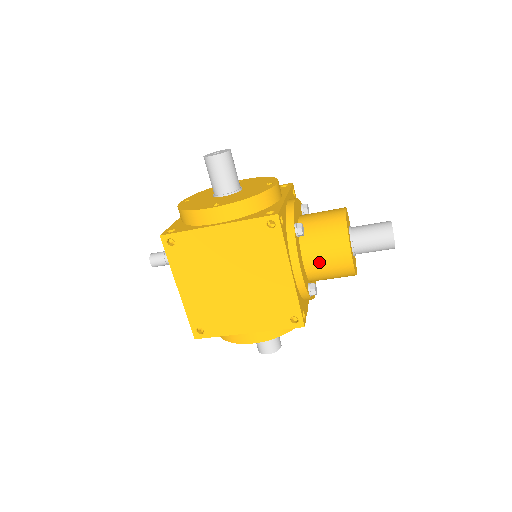
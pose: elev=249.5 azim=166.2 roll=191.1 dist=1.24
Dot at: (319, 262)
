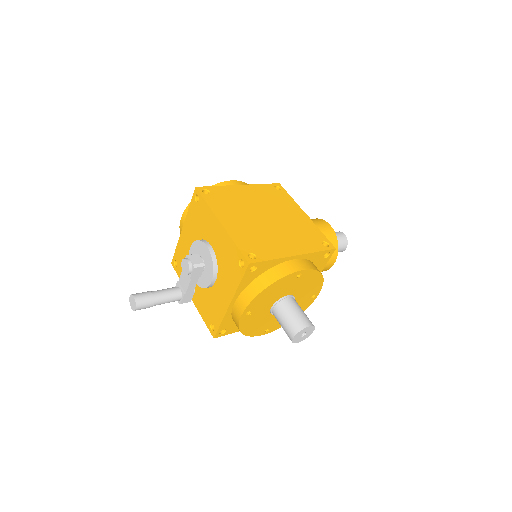
Dot at: occluded
